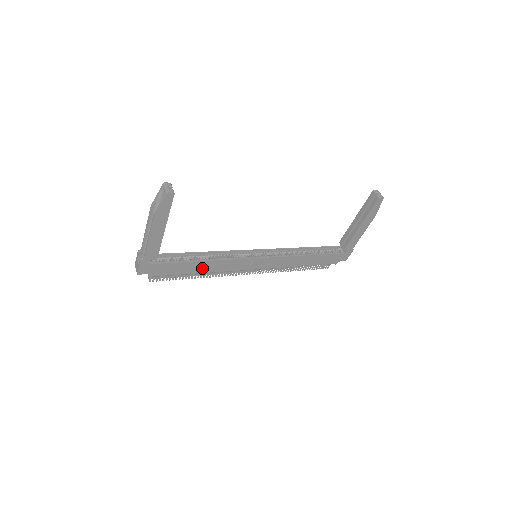
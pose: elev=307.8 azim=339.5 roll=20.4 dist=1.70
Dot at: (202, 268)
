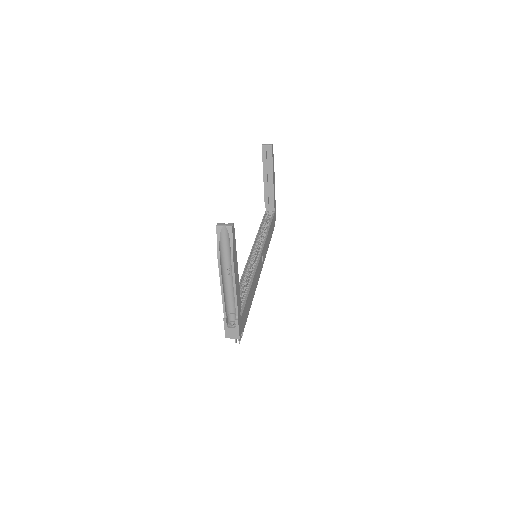
Dot at: (252, 294)
